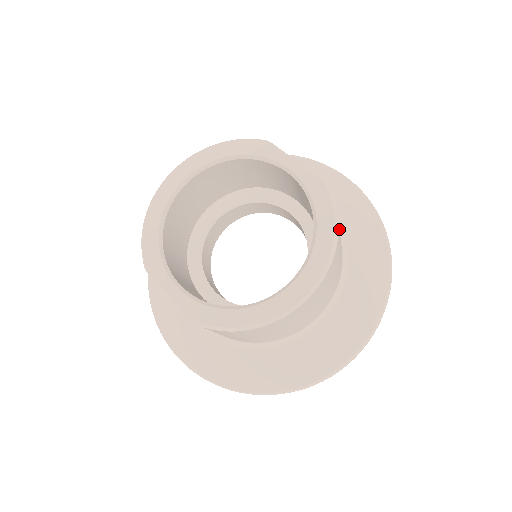
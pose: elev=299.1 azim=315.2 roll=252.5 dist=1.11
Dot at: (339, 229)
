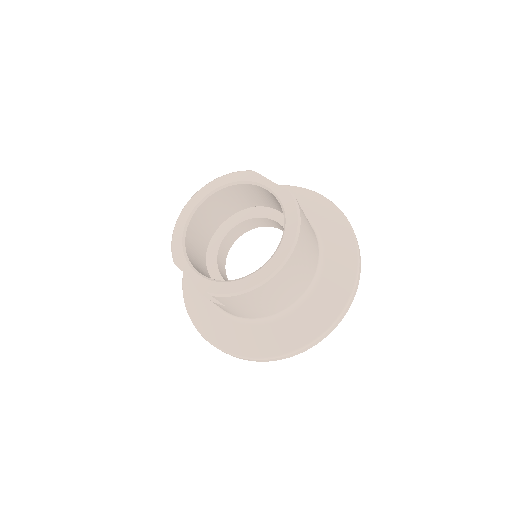
Dot at: (304, 223)
